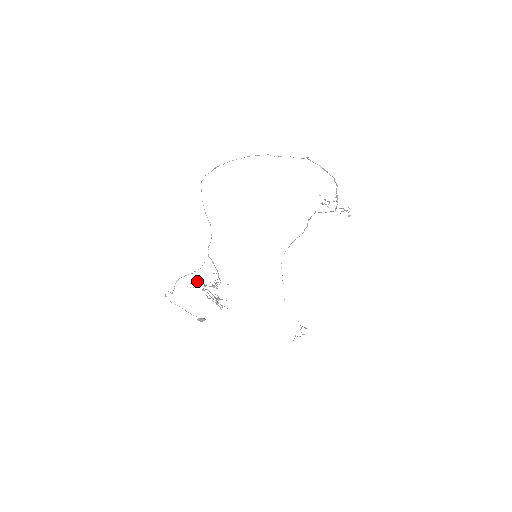
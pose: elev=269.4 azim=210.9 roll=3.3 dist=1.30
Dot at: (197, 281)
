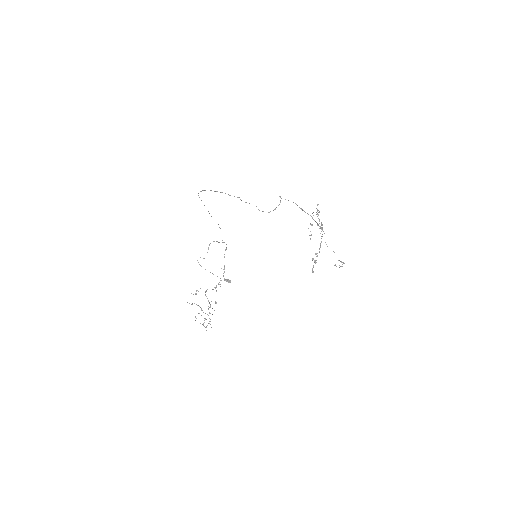
Dot at: (197, 290)
